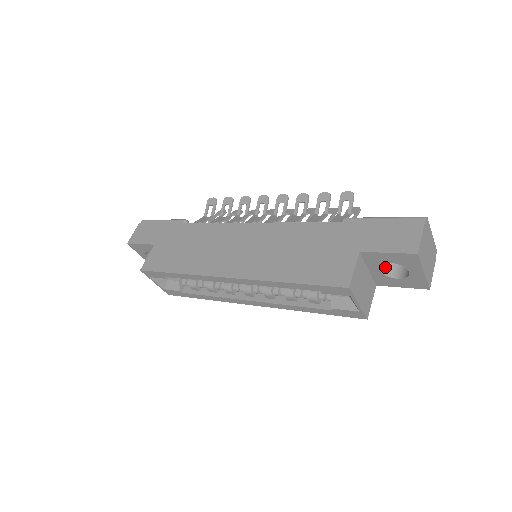
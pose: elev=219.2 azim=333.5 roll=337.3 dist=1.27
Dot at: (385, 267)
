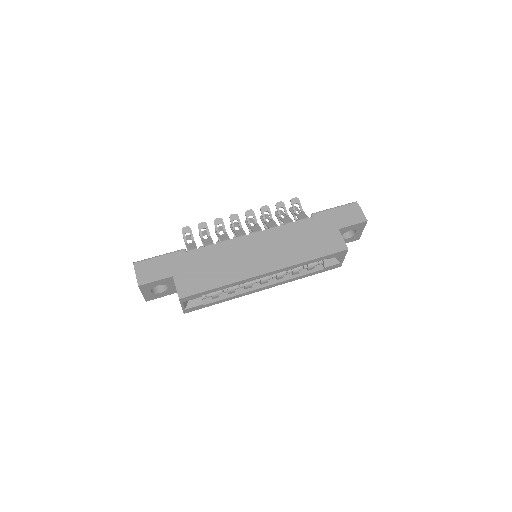
Dot at: occluded
